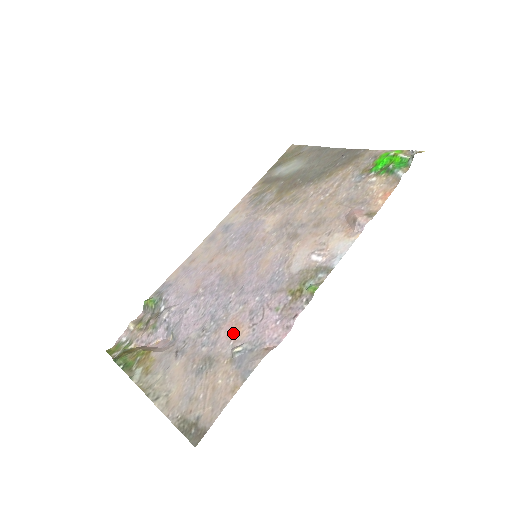
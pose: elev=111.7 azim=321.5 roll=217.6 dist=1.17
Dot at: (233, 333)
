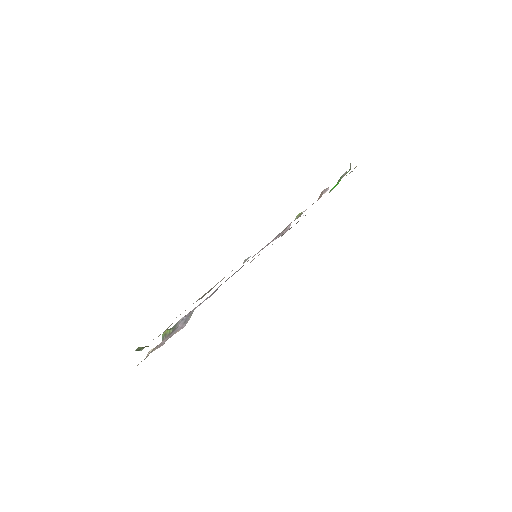
Dot at: occluded
